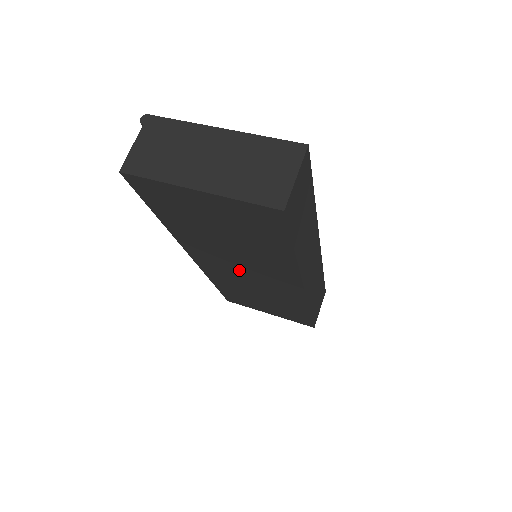
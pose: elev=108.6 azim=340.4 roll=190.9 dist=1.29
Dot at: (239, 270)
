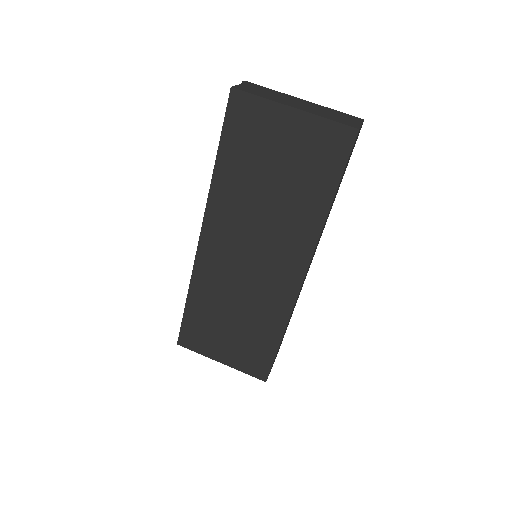
Dot at: (246, 253)
